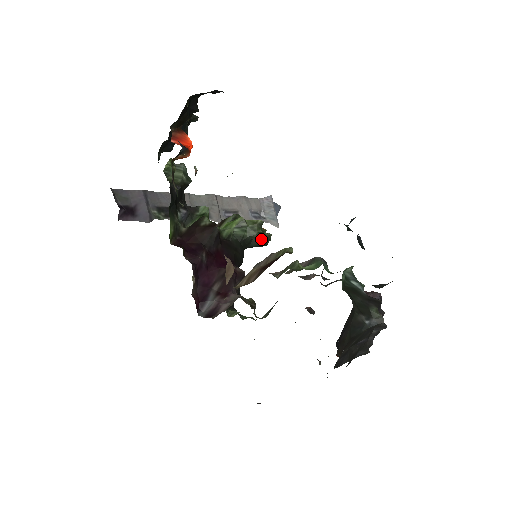
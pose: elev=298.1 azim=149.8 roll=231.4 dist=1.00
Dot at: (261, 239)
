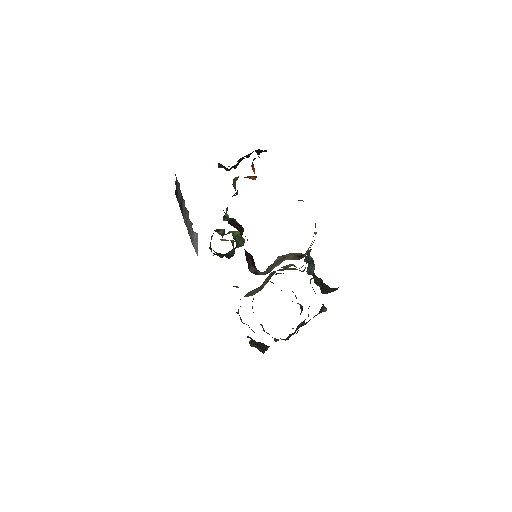
Dot at: (234, 252)
